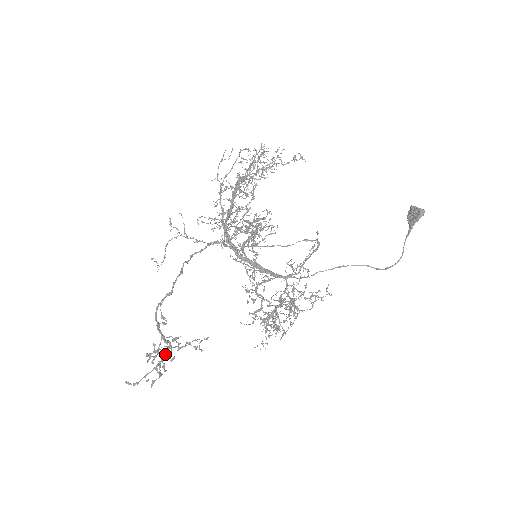
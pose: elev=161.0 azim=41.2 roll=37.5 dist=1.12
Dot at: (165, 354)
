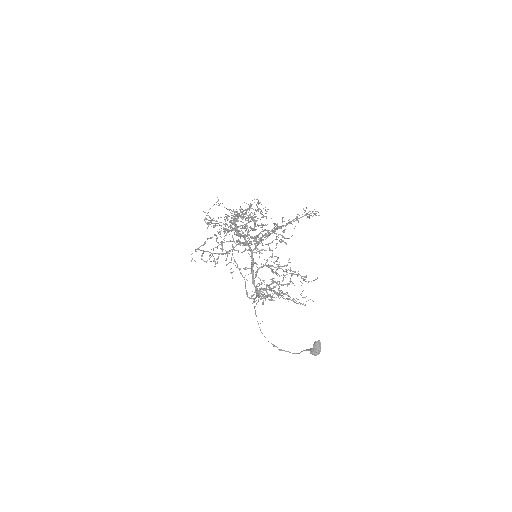
Dot at: (218, 258)
